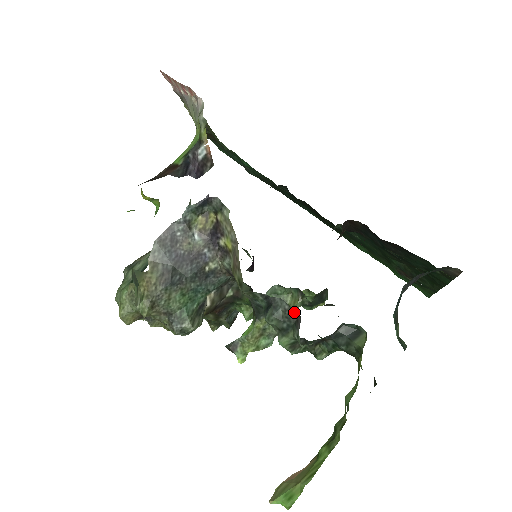
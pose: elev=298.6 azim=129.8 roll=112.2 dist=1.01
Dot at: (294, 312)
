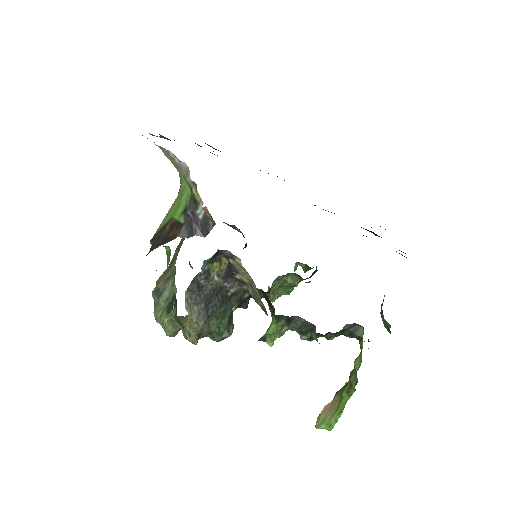
Dot at: (310, 323)
